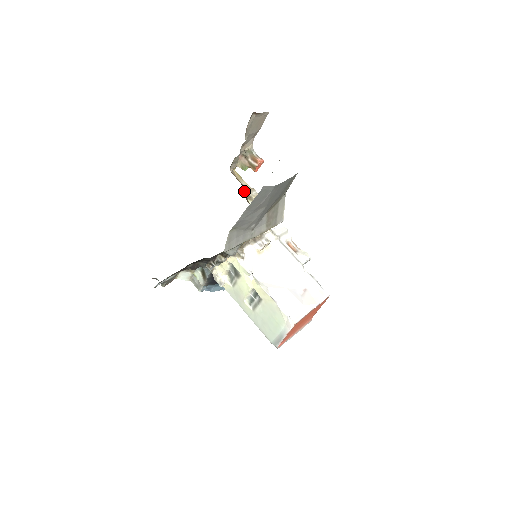
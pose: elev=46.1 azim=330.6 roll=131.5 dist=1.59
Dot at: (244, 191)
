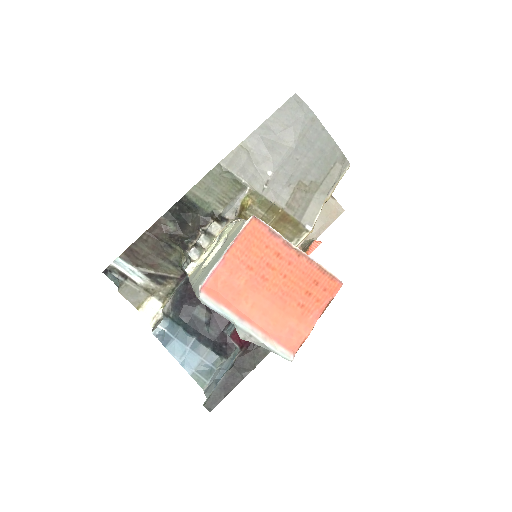
Dot at: occluded
